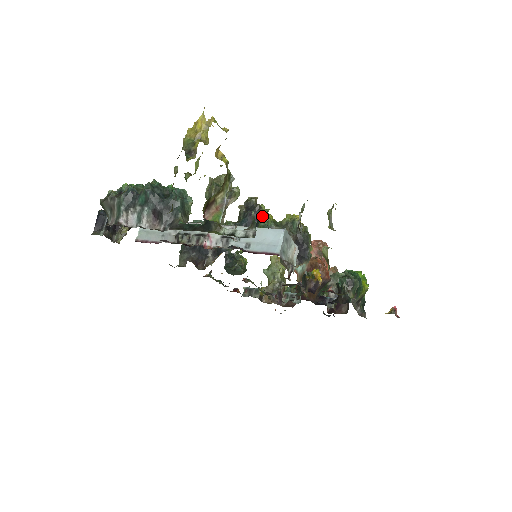
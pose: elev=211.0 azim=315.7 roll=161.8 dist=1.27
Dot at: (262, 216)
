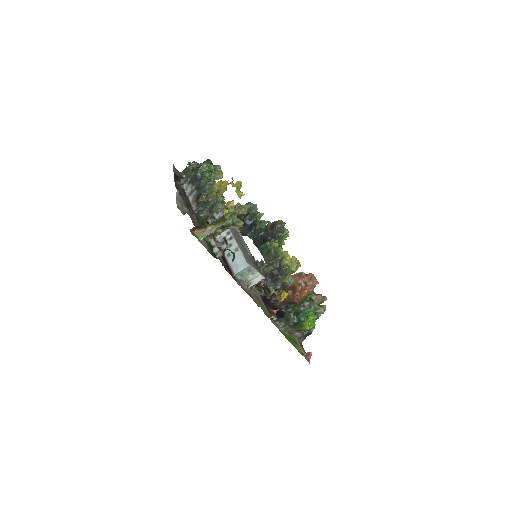
Dot at: (273, 239)
